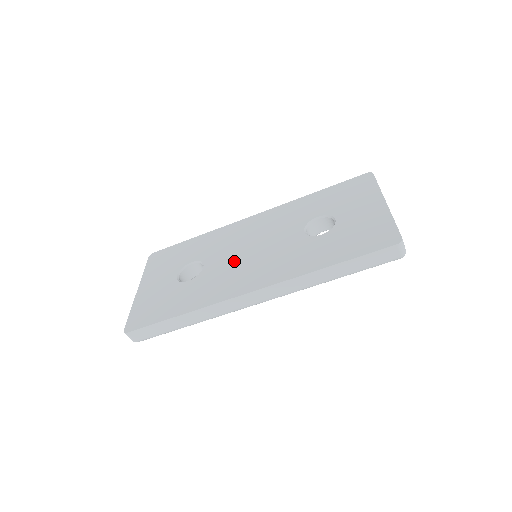
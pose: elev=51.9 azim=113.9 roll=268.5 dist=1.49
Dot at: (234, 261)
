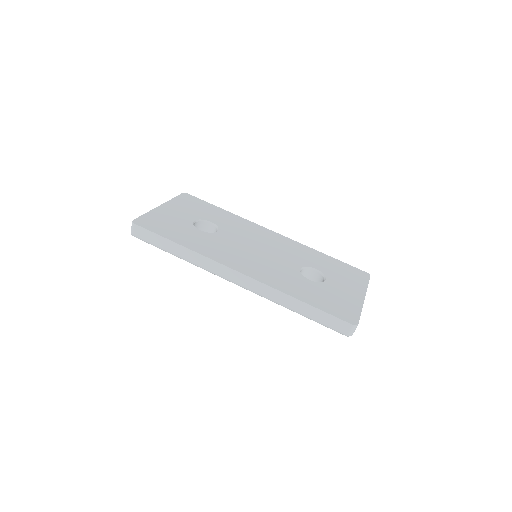
Dot at: (241, 246)
